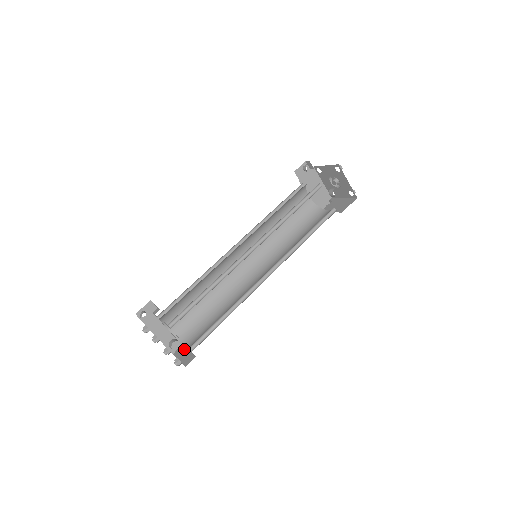
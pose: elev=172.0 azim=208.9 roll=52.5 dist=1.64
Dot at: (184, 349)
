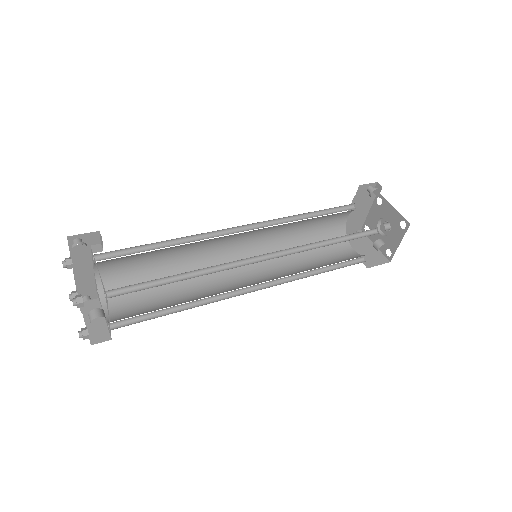
Dot at: occluded
